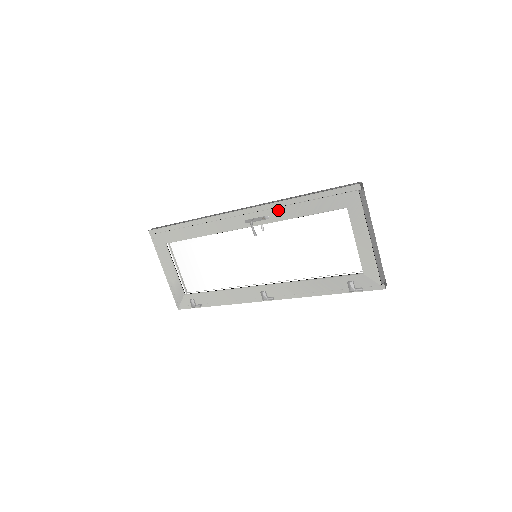
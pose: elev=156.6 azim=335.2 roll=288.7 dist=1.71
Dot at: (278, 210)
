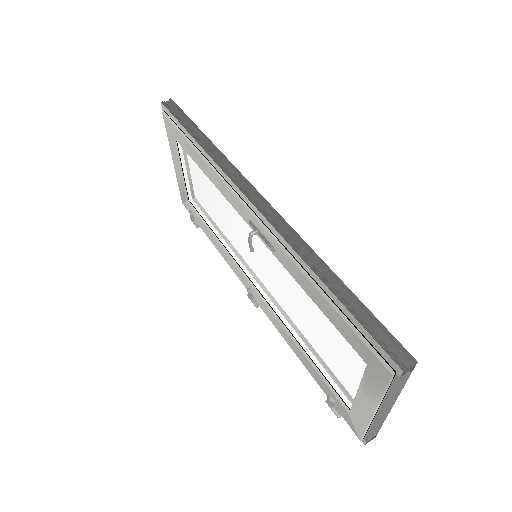
Dot at: (287, 258)
